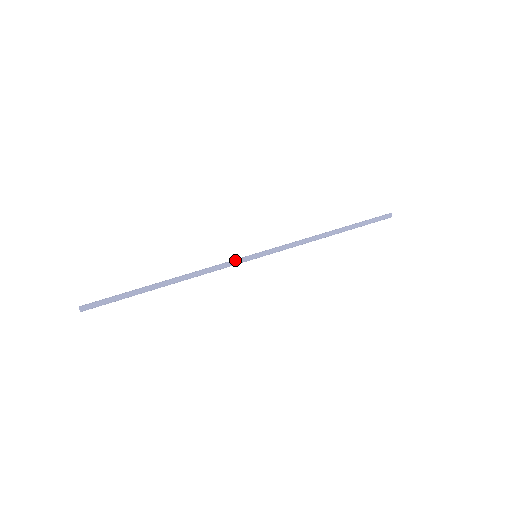
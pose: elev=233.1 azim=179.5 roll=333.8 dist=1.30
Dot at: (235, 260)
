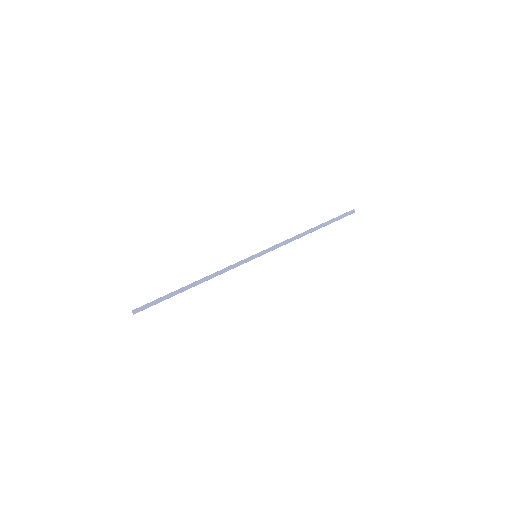
Dot at: (240, 261)
